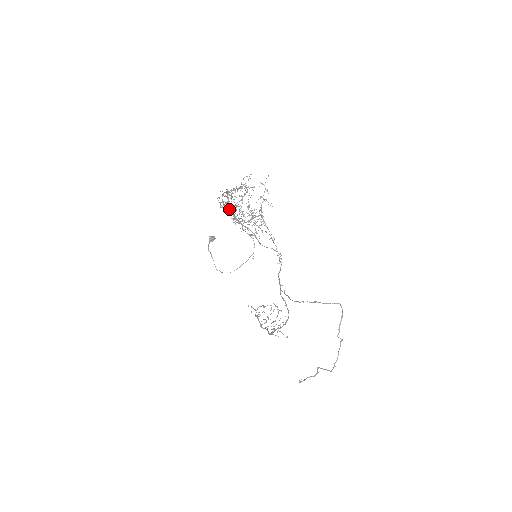
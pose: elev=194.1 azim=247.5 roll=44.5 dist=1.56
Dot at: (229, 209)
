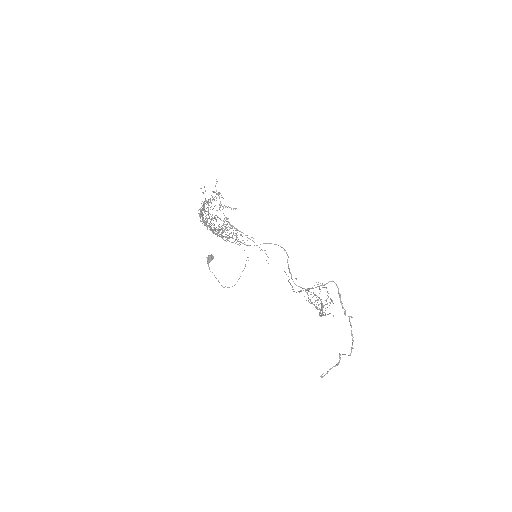
Dot at: (207, 226)
